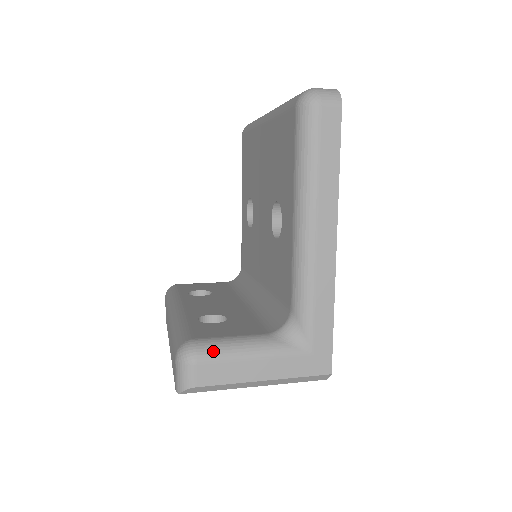
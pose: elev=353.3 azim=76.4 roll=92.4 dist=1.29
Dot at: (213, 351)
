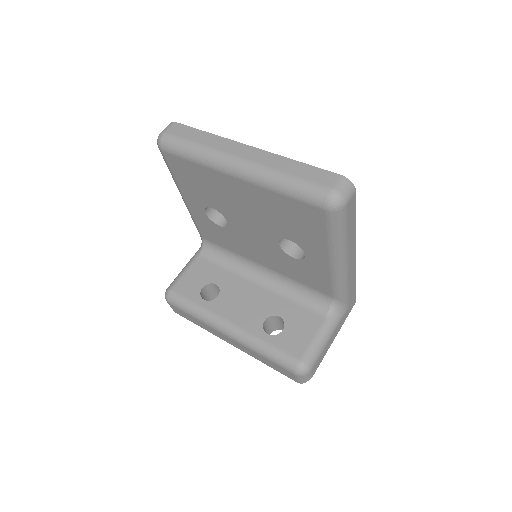
Dot at: (315, 357)
